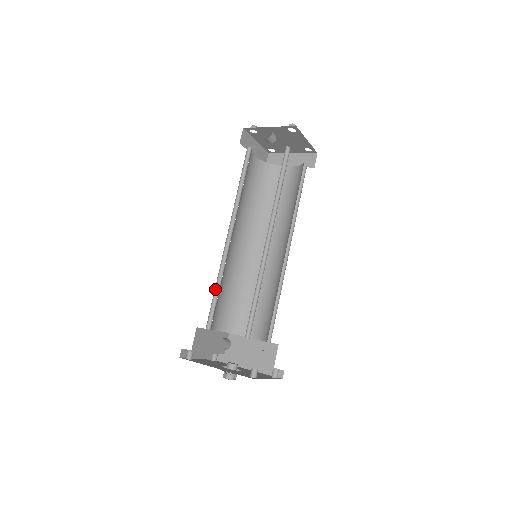
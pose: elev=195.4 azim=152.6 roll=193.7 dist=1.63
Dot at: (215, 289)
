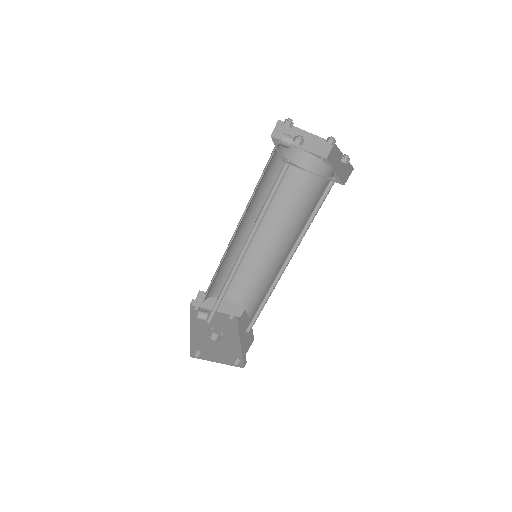
Dot at: occluded
